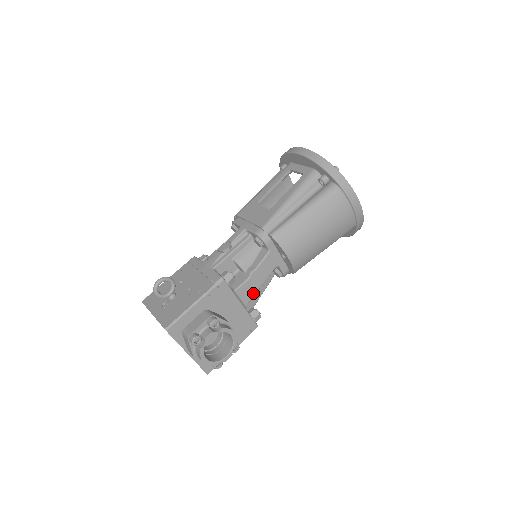
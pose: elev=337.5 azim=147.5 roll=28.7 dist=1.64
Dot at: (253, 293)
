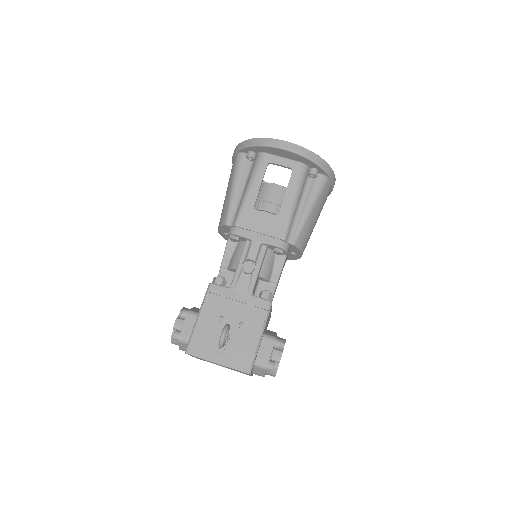
Dot at: (274, 294)
